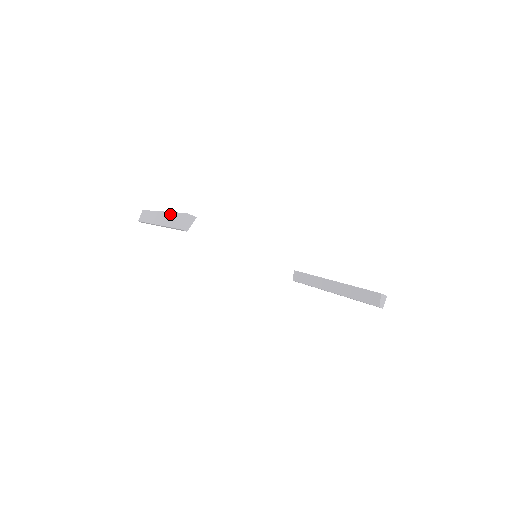
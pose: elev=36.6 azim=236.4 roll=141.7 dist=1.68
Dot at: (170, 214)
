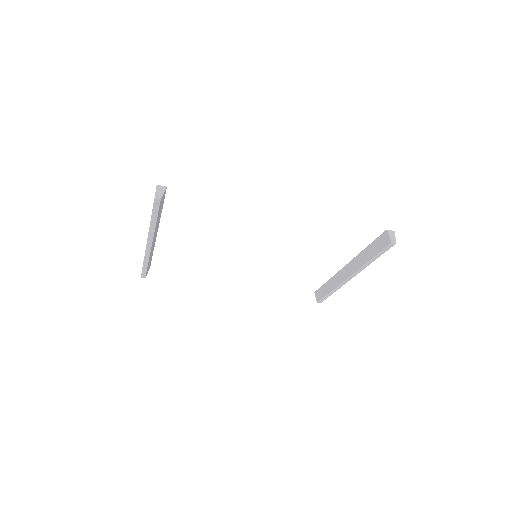
Dot at: occluded
